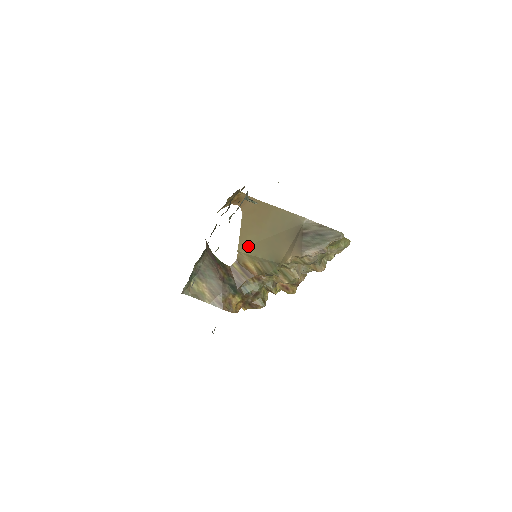
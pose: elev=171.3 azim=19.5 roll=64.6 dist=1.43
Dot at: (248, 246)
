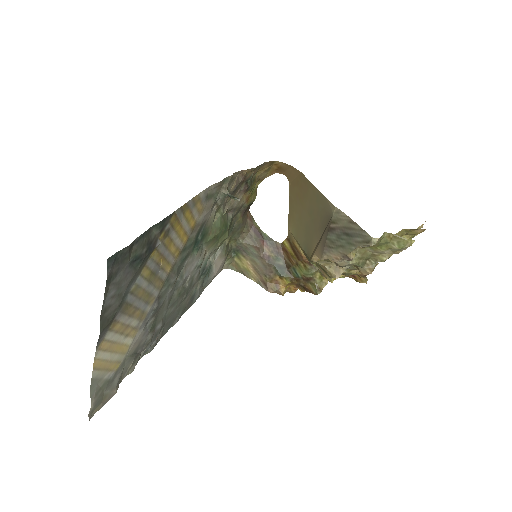
Dot at: (294, 225)
